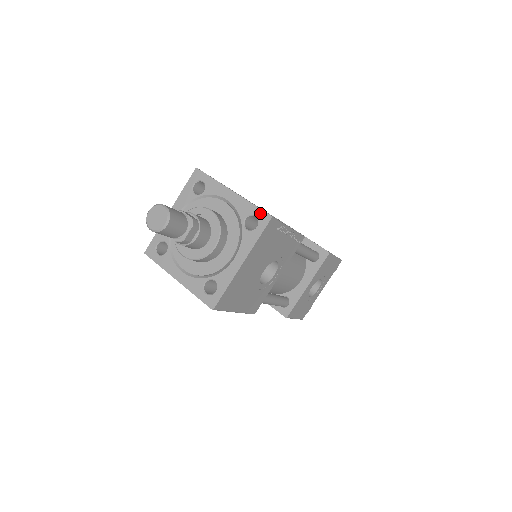
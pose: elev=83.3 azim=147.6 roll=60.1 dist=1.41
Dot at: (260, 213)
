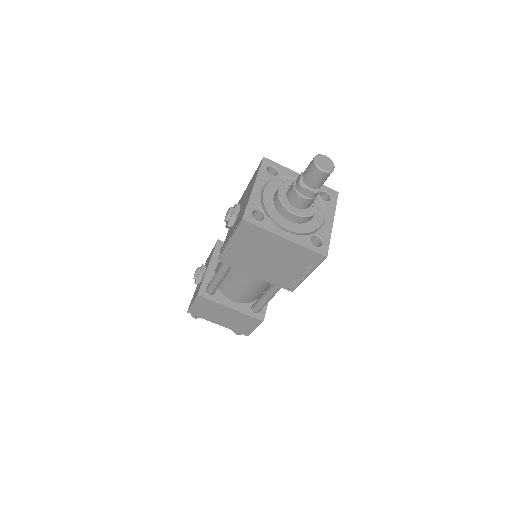
Dot at: (329, 190)
